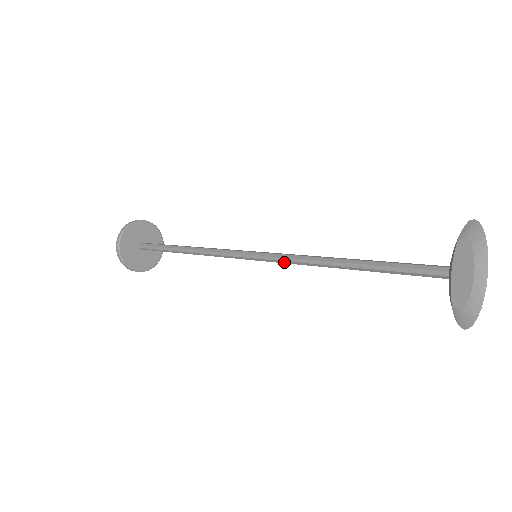
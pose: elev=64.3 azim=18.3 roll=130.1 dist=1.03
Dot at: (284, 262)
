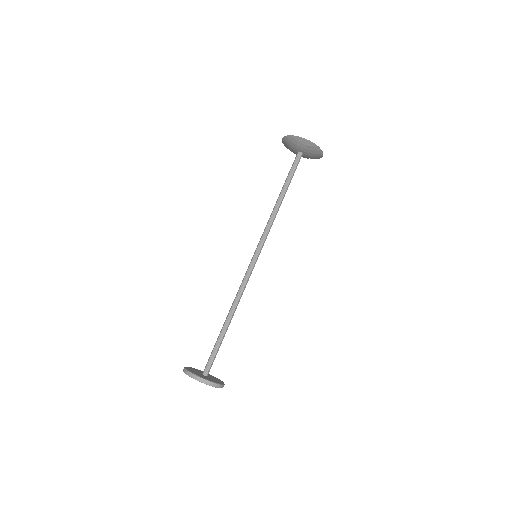
Dot at: (266, 235)
